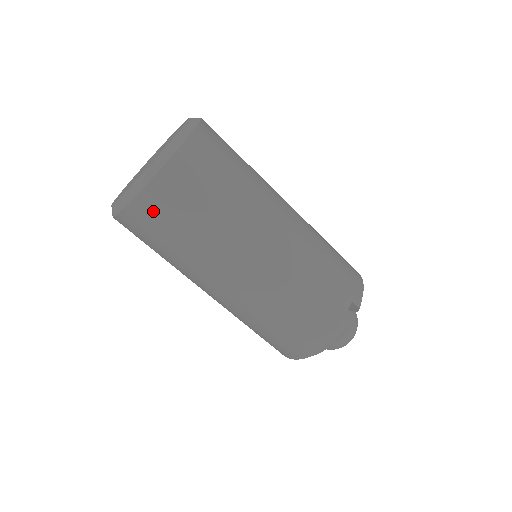
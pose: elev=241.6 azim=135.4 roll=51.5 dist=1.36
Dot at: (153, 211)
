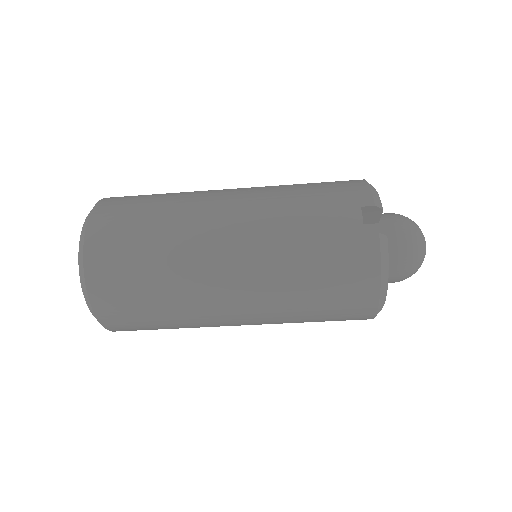
Dot at: (111, 296)
